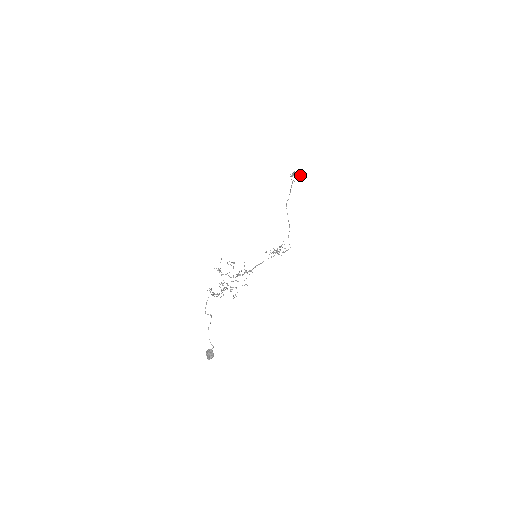
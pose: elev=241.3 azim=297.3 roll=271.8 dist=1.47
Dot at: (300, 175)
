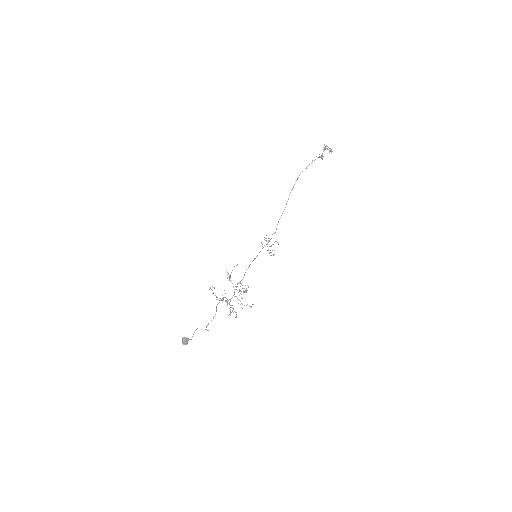
Dot at: occluded
